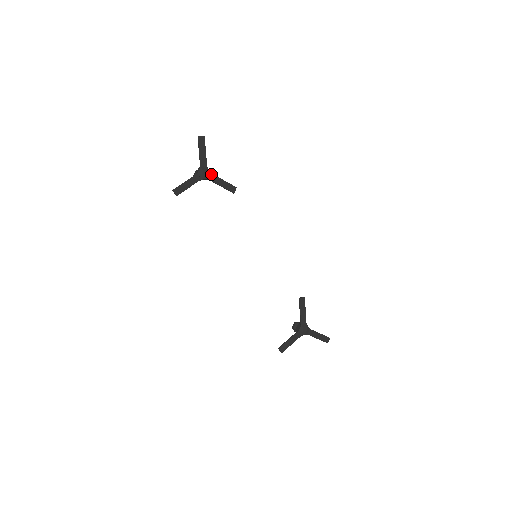
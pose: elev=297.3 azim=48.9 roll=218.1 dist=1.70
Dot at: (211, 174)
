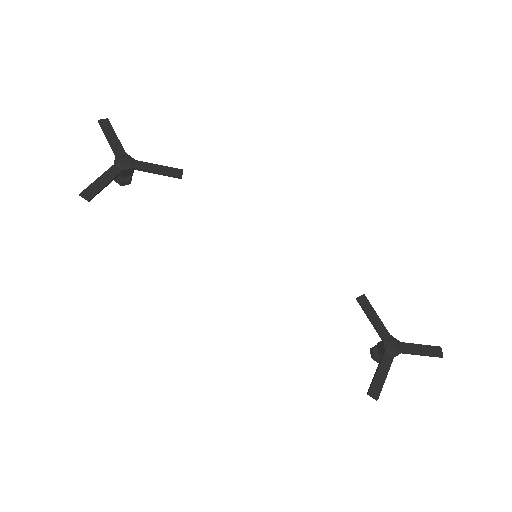
Dot at: (136, 161)
